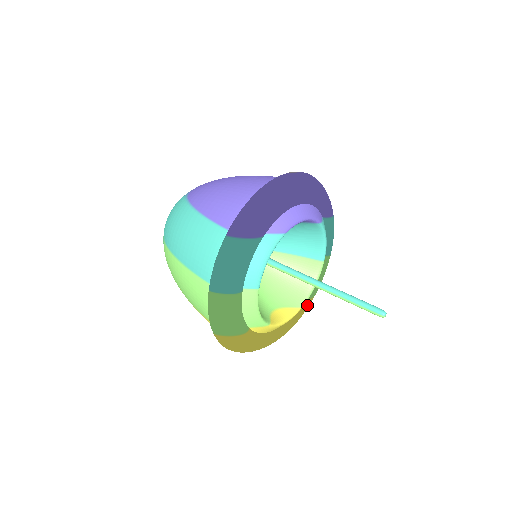
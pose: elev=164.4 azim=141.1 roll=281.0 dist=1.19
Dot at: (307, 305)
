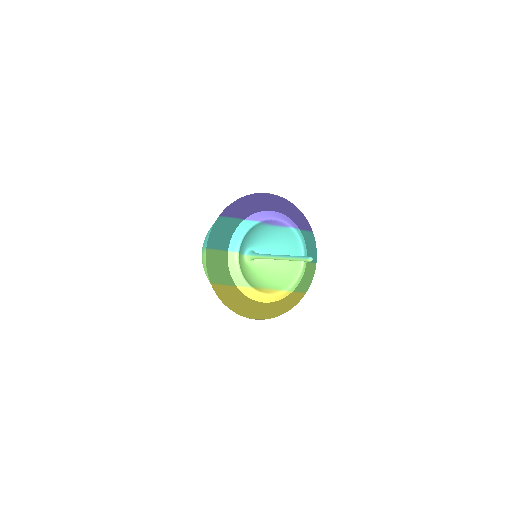
Dot at: (294, 296)
